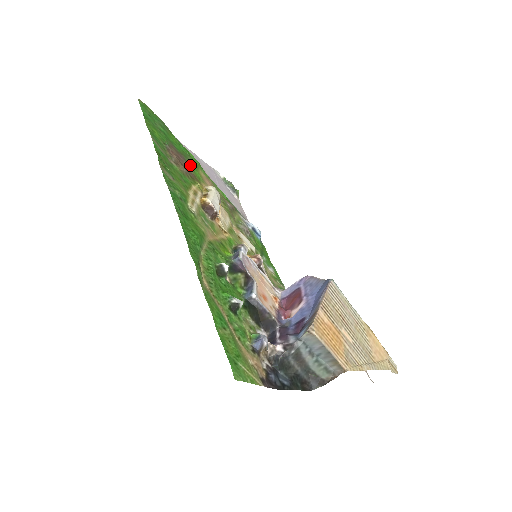
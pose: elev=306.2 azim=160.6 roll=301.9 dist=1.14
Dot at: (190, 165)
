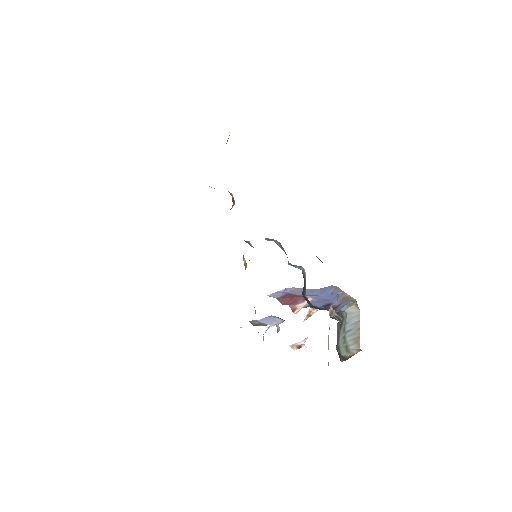
Dot at: occluded
